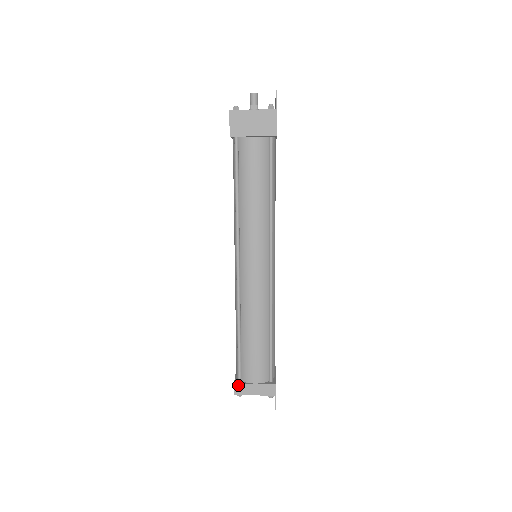
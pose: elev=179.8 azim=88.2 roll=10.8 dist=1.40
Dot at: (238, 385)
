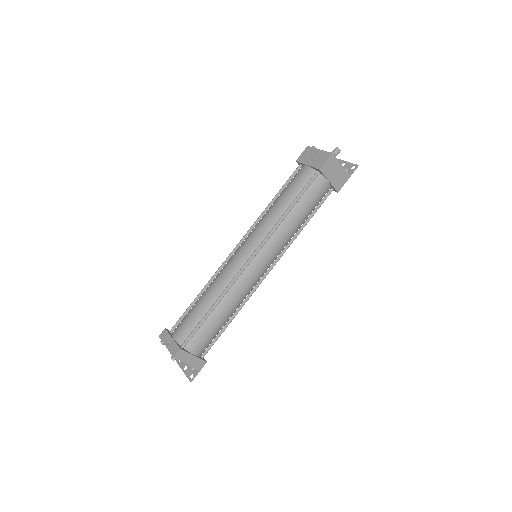
Dot at: (182, 351)
